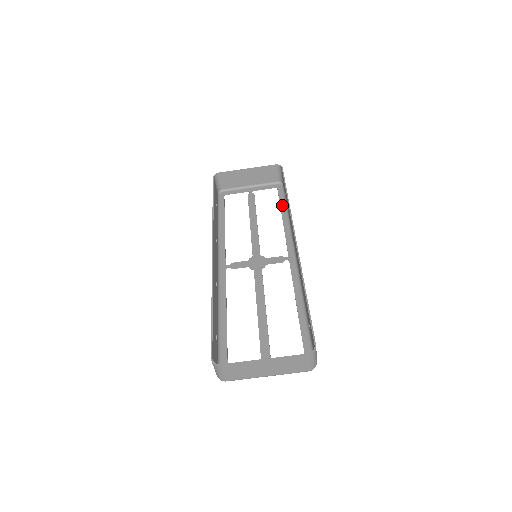
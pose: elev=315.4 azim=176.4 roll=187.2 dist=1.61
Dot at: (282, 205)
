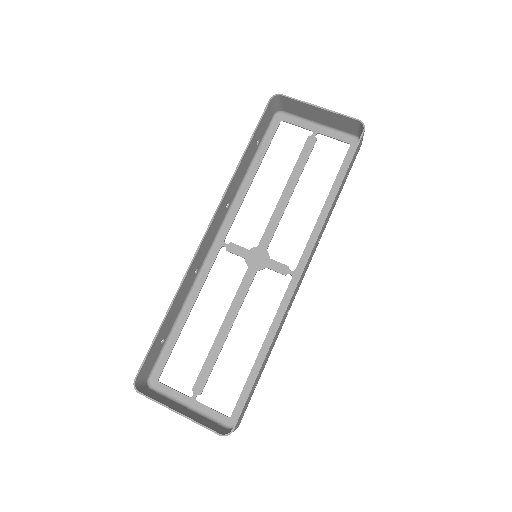
Dot at: (337, 182)
